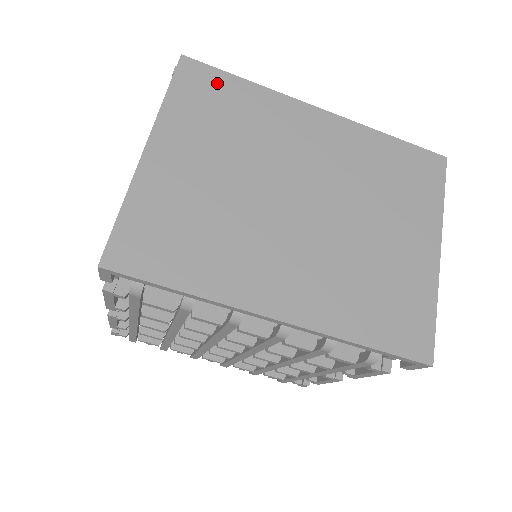
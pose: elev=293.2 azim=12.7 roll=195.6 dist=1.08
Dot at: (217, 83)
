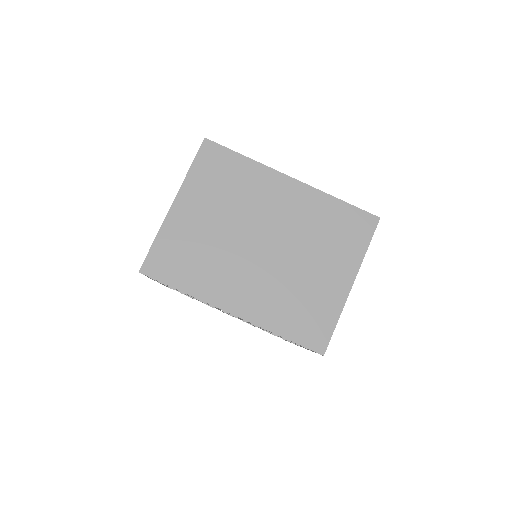
Dot at: (224, 158)
